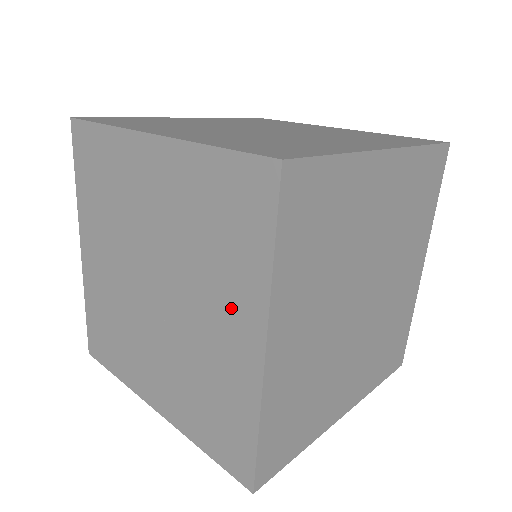
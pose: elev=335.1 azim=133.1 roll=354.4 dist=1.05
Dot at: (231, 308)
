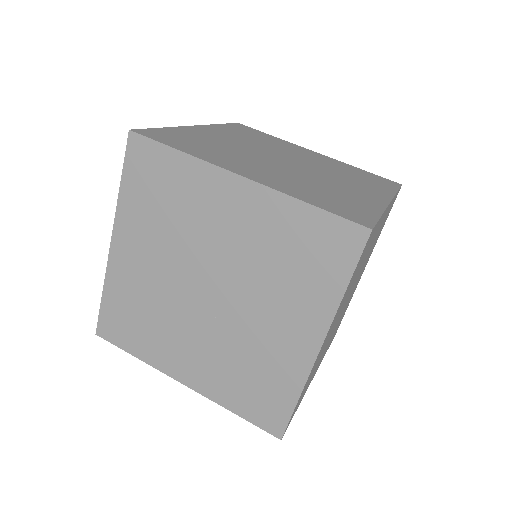
Dot at: (295, 316)
